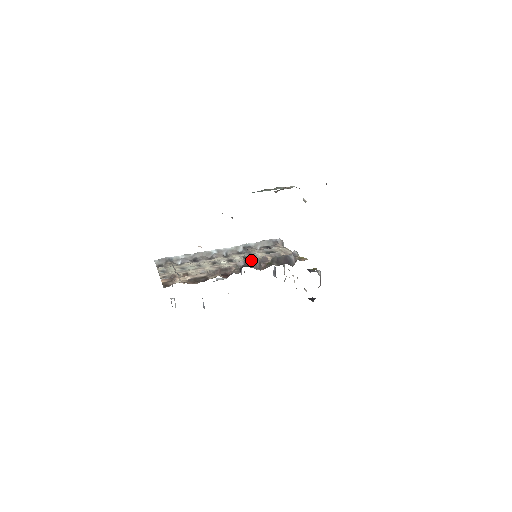
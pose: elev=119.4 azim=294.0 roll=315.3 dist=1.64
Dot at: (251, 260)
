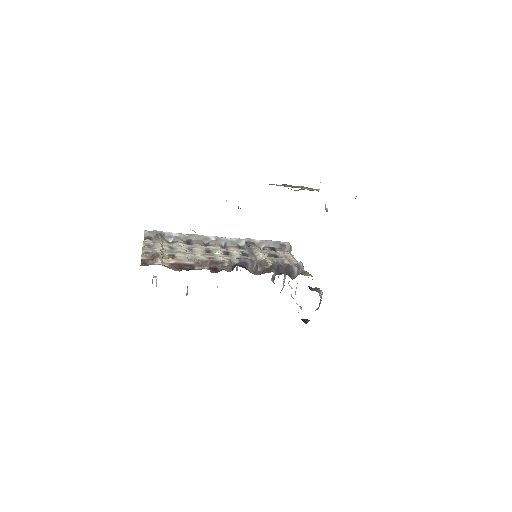
Dot at: (248, 260)
